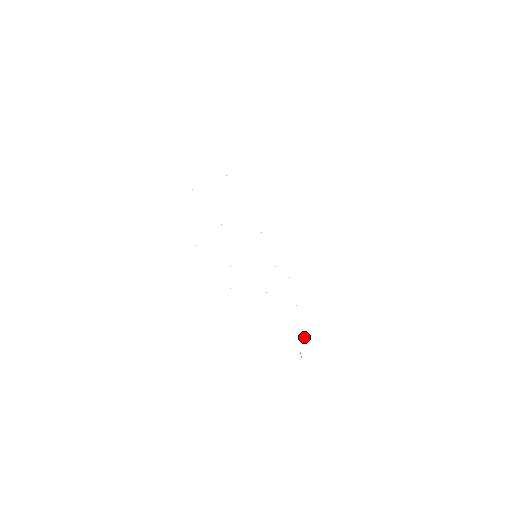
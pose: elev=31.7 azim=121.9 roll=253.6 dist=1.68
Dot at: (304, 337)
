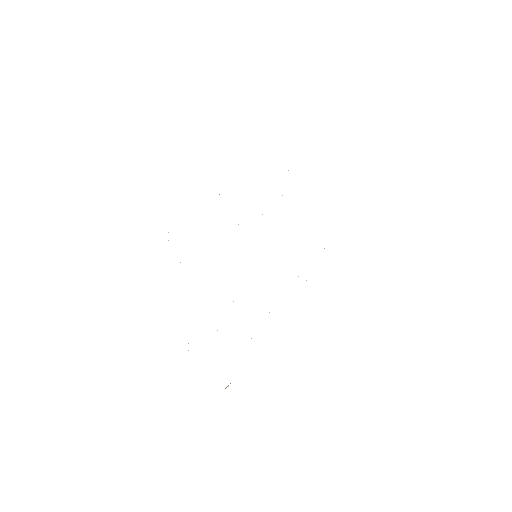
Dot at: occluded
